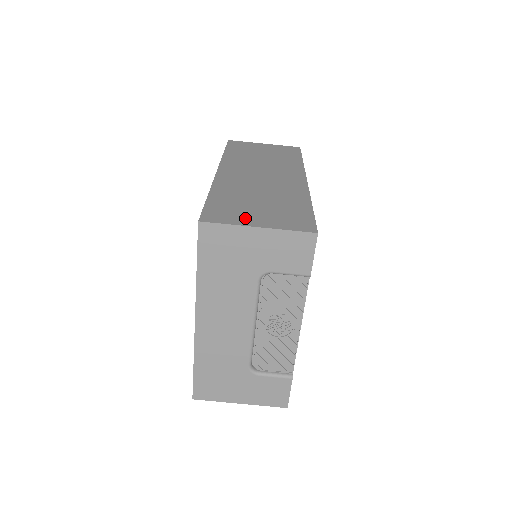
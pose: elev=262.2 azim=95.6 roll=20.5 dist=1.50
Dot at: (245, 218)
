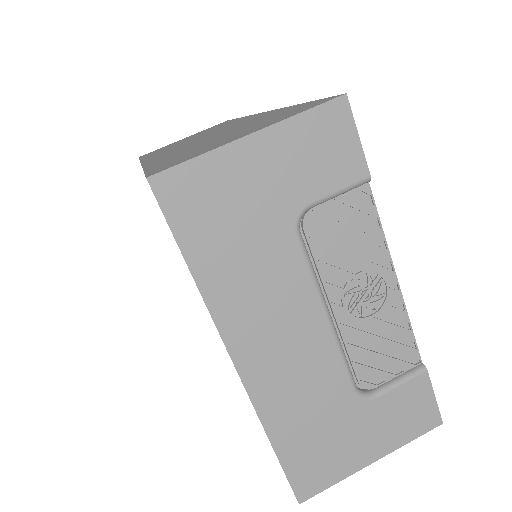
Dot at: (219, 143)
